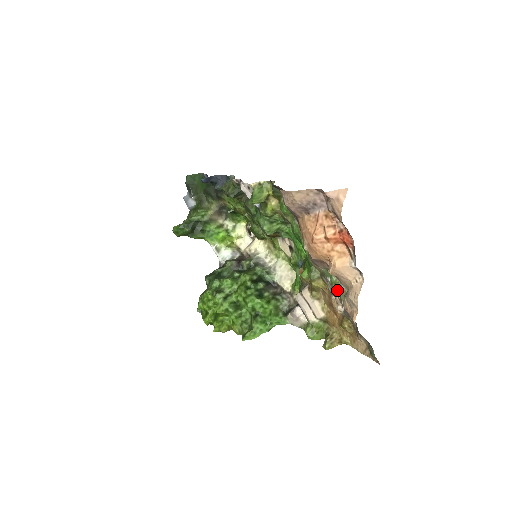
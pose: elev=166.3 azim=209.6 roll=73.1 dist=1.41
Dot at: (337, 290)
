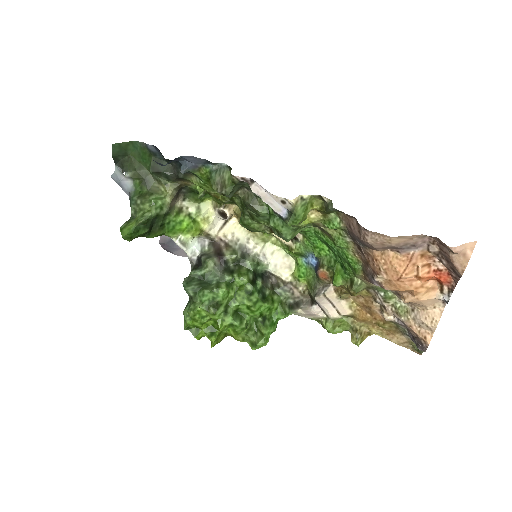
Dot at: (391, 304)
